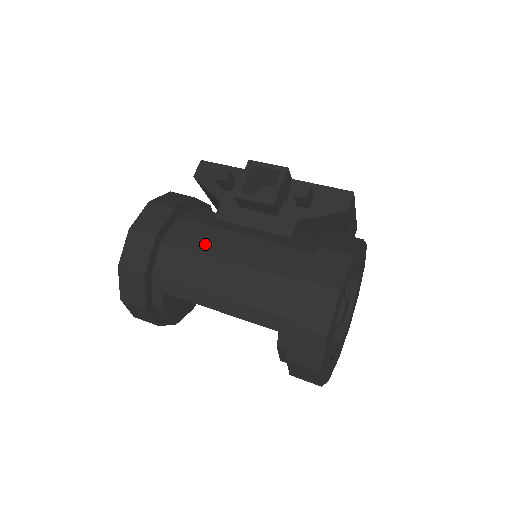
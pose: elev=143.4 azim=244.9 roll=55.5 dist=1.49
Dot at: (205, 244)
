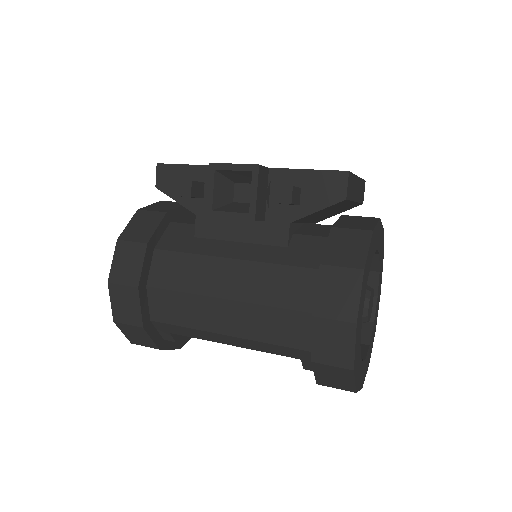
Dot at: (193, 280)
